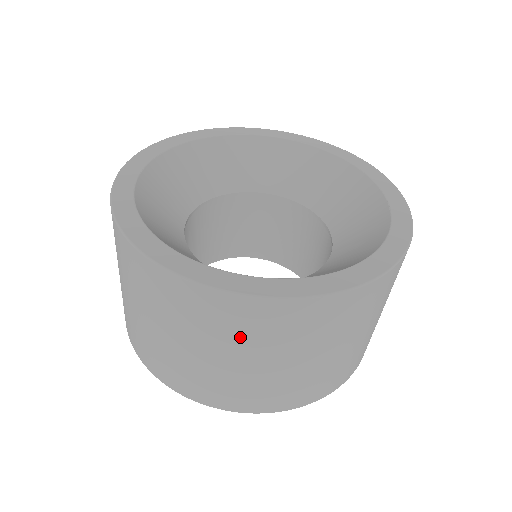
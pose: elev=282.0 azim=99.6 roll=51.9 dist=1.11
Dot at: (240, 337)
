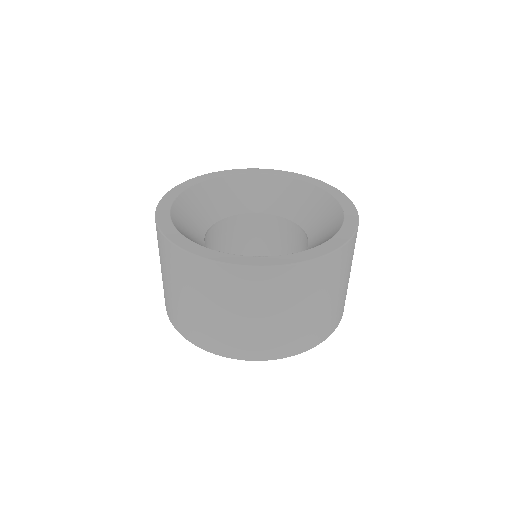
Dot at: (254, 298)
